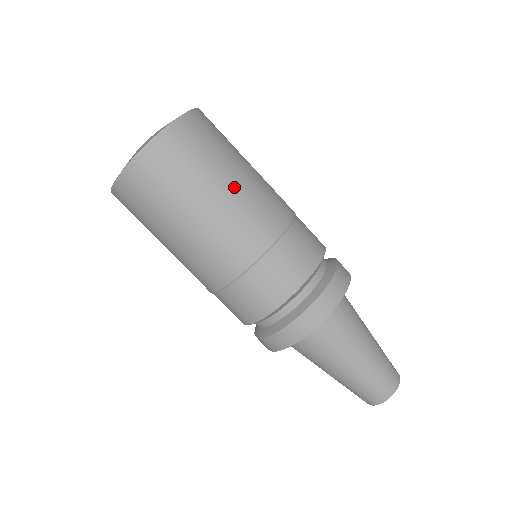
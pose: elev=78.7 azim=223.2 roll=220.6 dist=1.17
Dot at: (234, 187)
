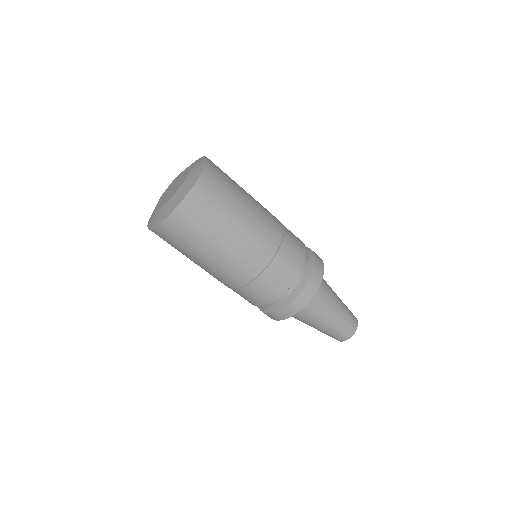
Dot at: (250, 209)
